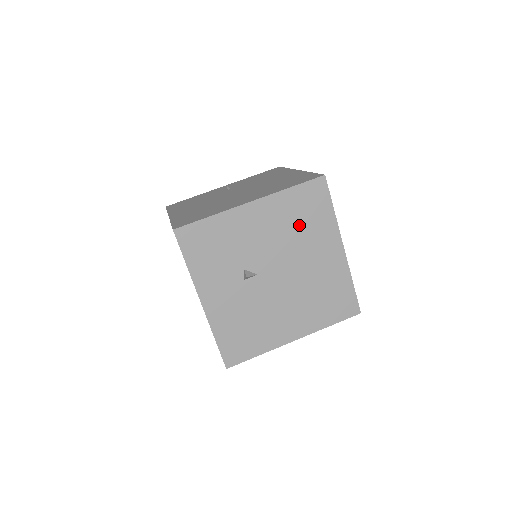
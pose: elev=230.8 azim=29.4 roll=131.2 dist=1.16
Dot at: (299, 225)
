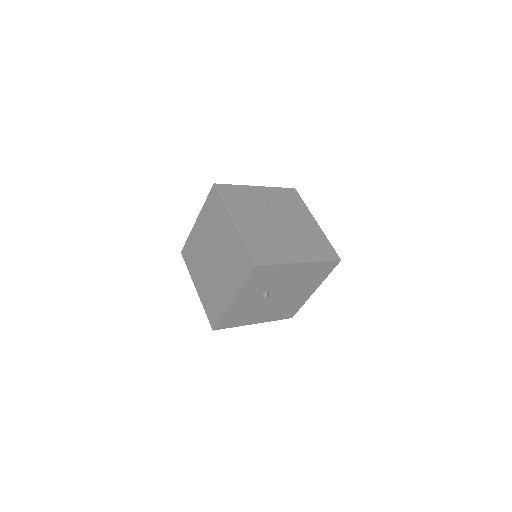
Dot at: (309, 278)
